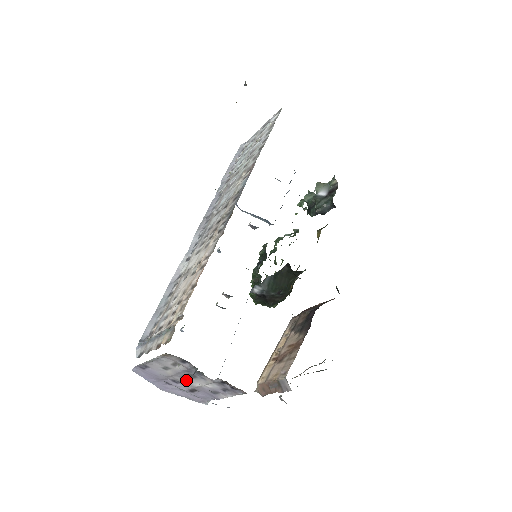
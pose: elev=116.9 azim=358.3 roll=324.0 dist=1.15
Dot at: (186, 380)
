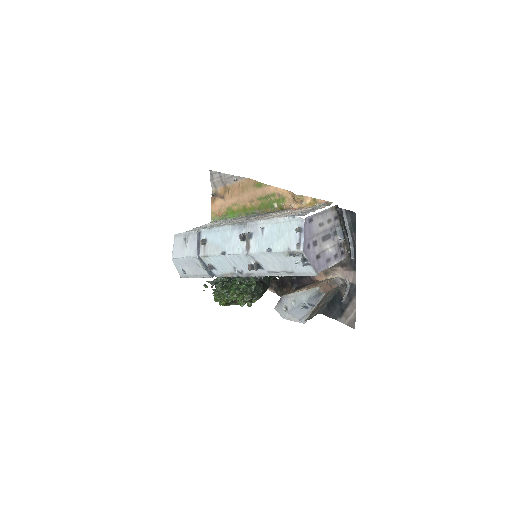
Dot at: (322, 241)
